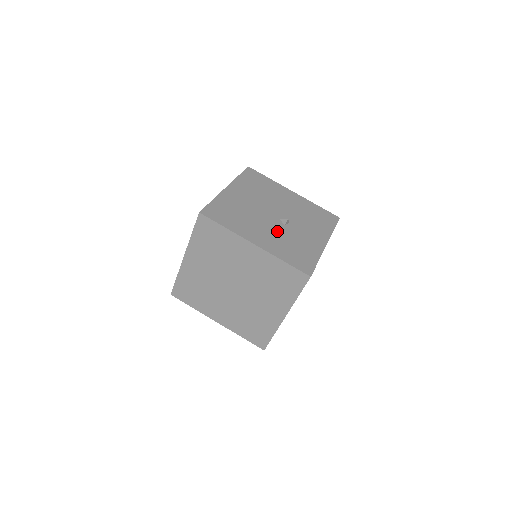
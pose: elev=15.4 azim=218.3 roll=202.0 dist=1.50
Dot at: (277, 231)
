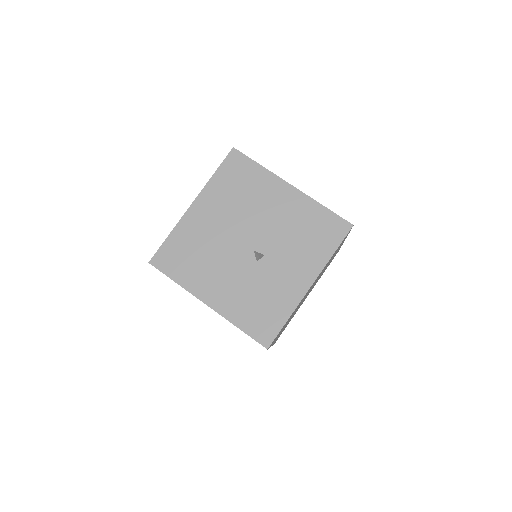
Dot at: (243, 275)
